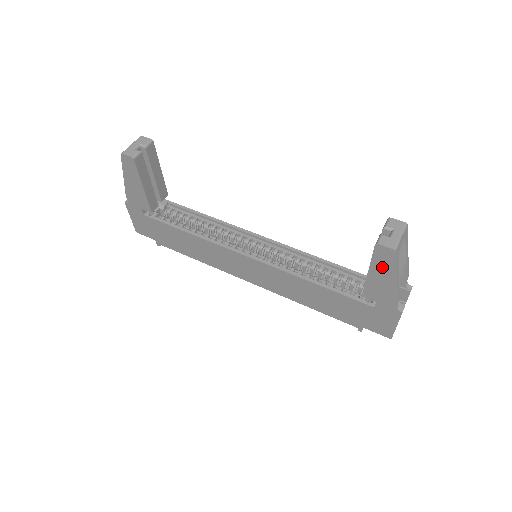
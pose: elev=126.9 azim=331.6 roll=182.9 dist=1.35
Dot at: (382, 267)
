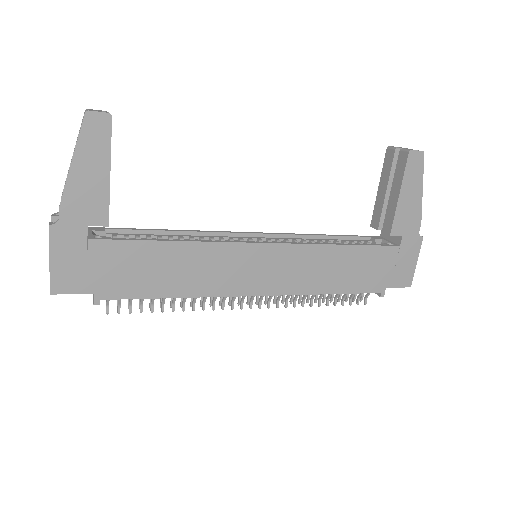
Dot at: (412, 180)
